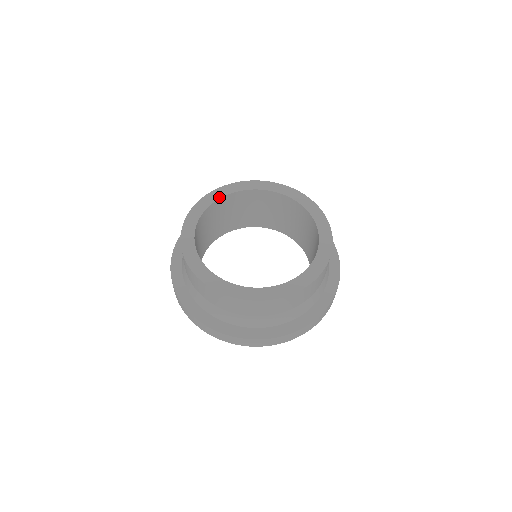
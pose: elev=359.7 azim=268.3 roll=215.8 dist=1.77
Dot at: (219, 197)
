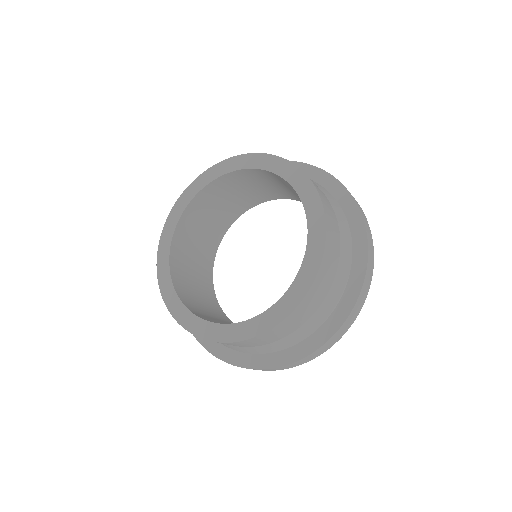
Dot at: (199, 189)
